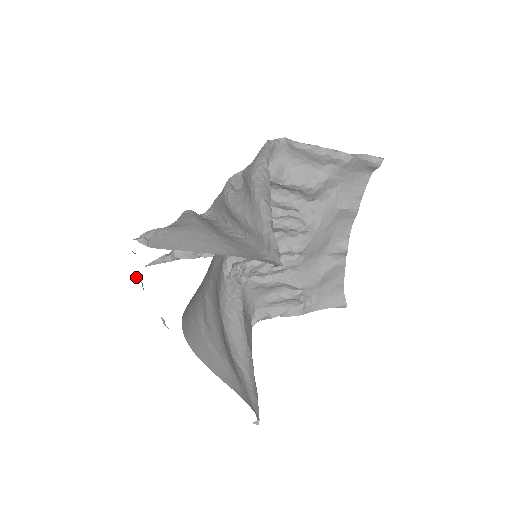
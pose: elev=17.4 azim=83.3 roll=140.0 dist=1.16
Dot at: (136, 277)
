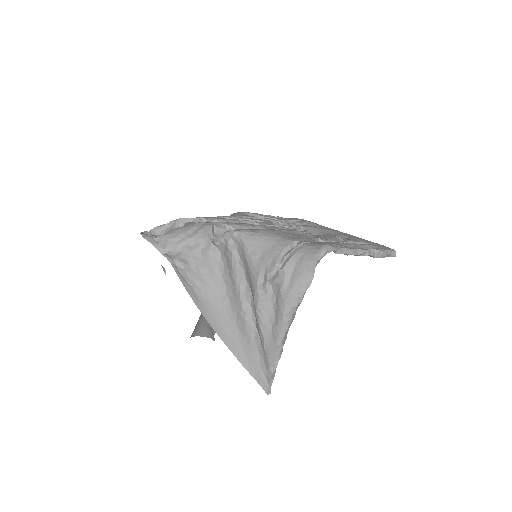
Dot at: occluded
